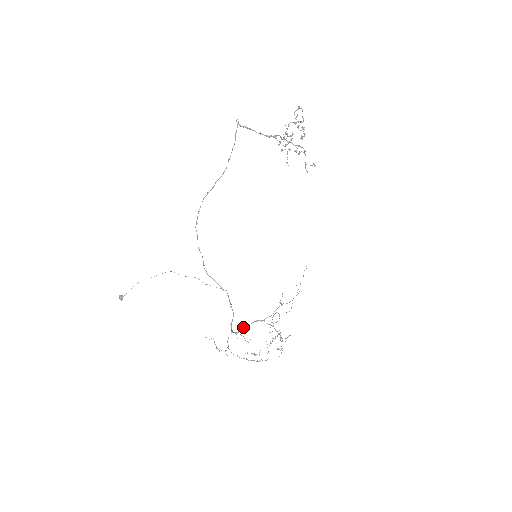
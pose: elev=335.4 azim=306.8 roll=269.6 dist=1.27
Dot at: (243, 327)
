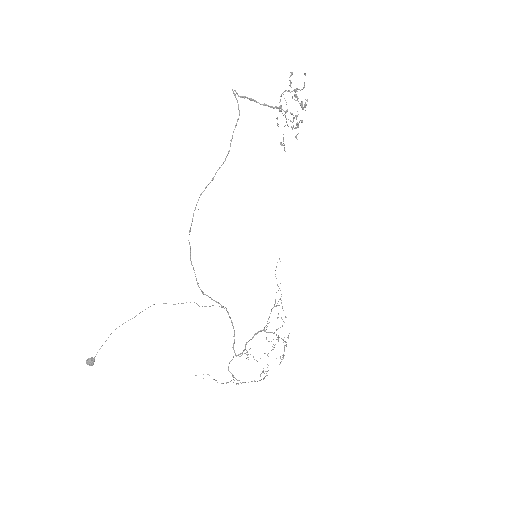
Dot at: (245, 345)
